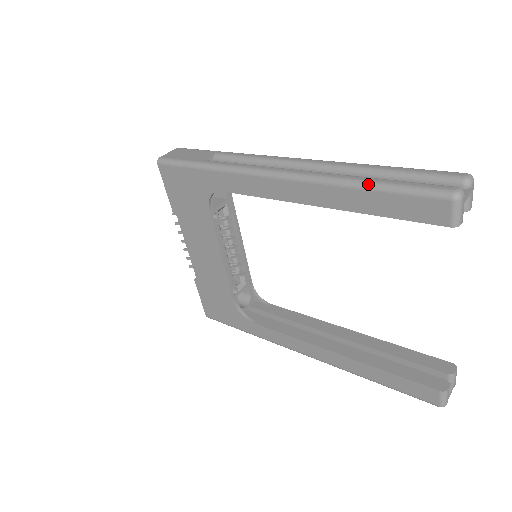
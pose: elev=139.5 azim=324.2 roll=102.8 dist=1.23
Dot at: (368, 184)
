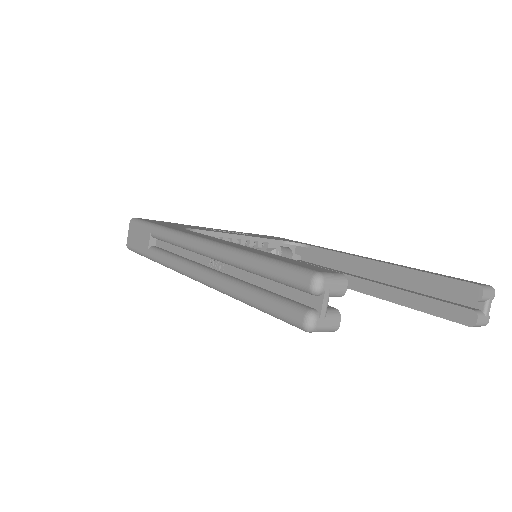
Dot at: (246, 303)
